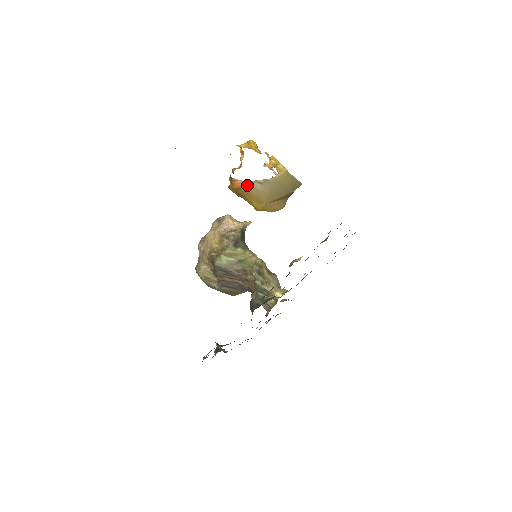
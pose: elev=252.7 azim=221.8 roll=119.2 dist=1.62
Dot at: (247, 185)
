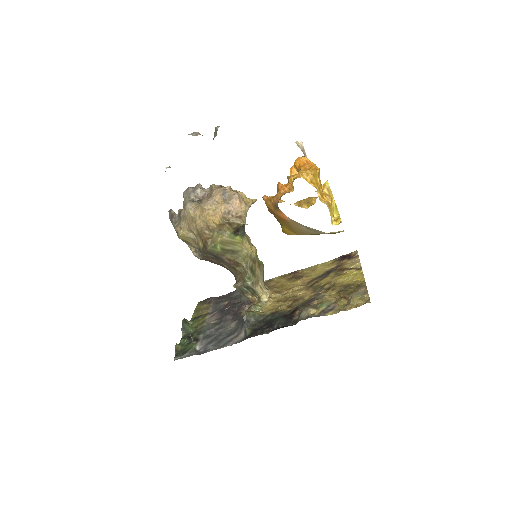
Dot at: (292, 222)
